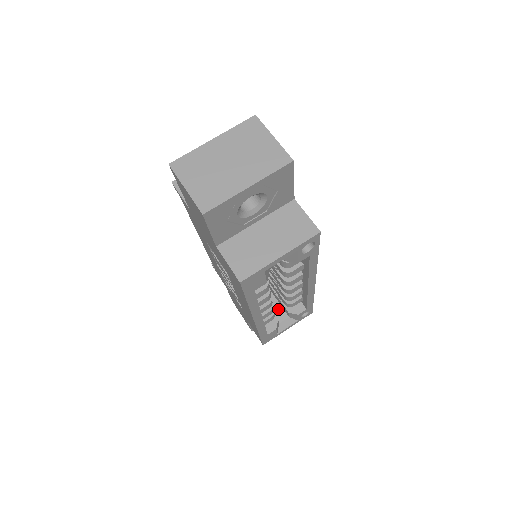
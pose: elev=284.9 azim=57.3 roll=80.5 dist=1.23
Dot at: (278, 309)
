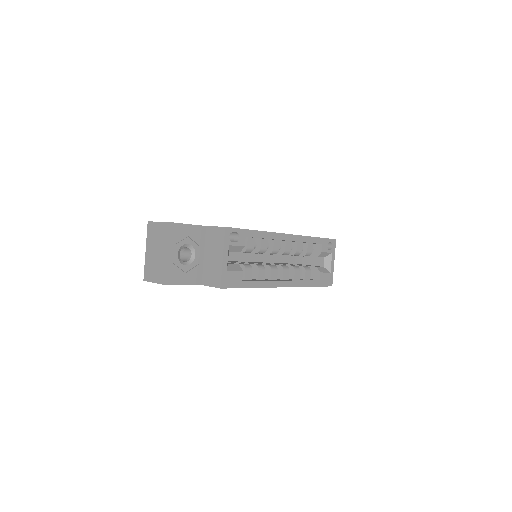
Dot at: (316, 260)
